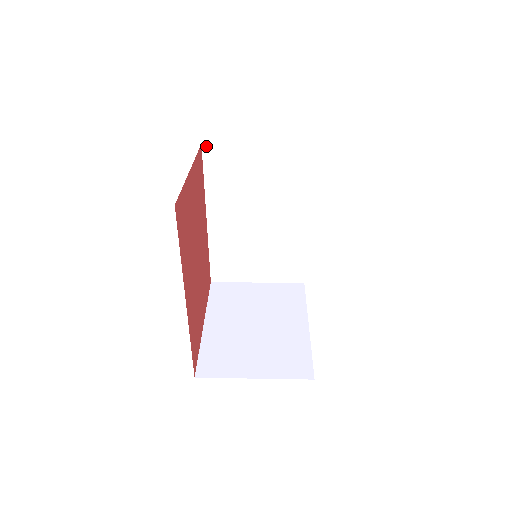
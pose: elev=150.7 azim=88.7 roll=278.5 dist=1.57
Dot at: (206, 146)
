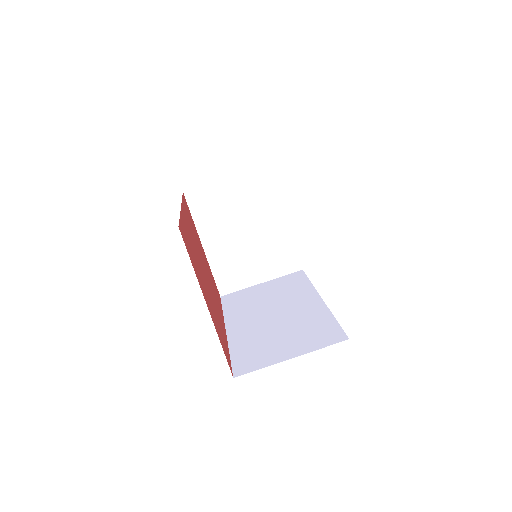
Dot at: occluded
